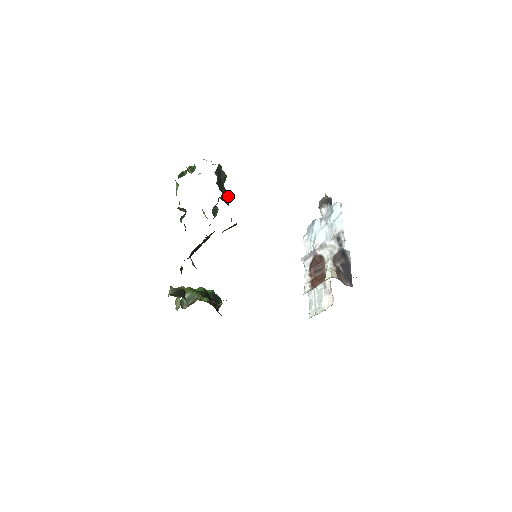
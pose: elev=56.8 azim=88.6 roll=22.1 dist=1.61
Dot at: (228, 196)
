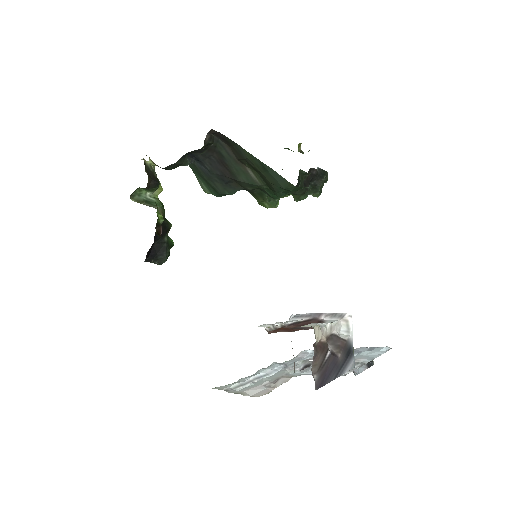
Dot at: (304, 190)
